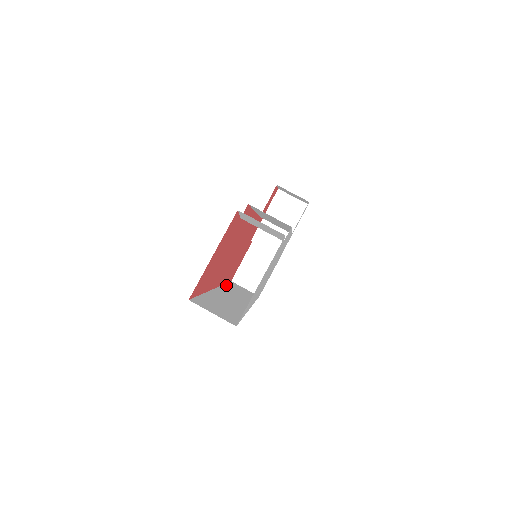
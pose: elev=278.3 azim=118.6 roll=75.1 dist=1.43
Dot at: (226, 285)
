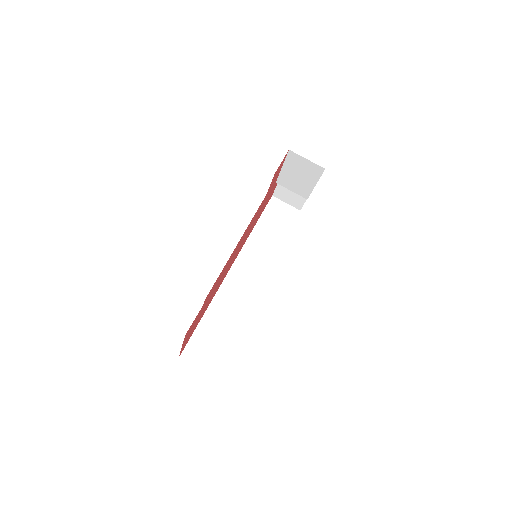
Dot at: (254, 231)
